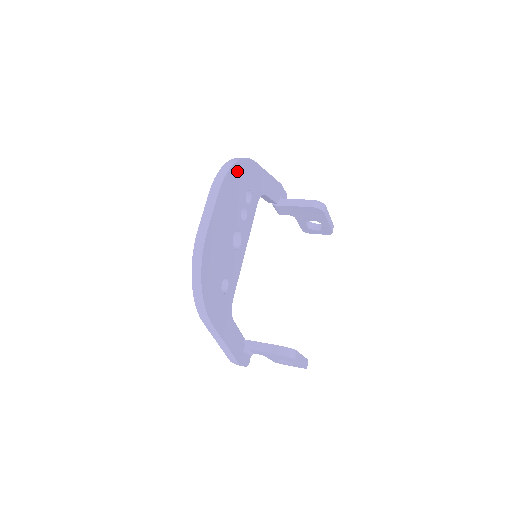
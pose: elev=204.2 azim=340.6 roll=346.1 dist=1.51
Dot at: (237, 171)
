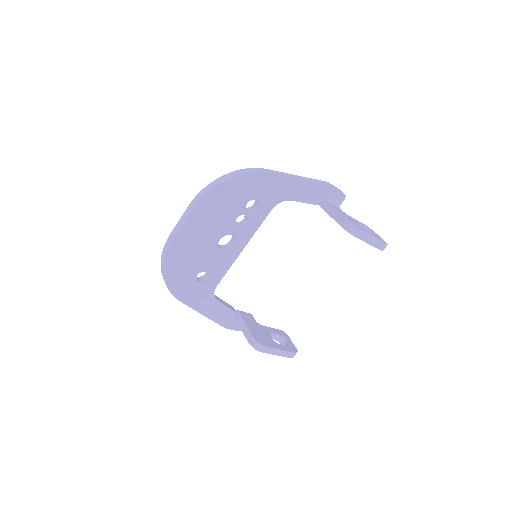
Dot at: (230, 187)
